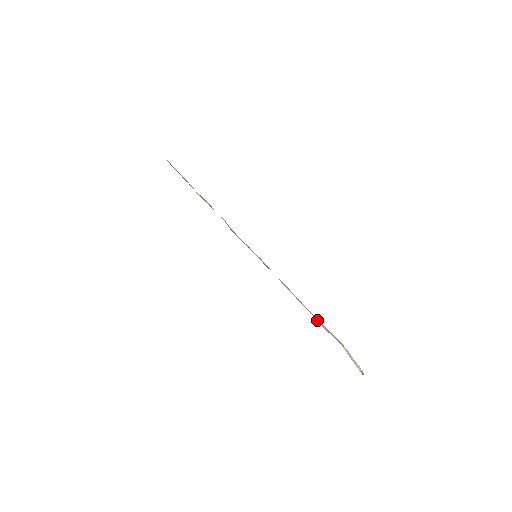
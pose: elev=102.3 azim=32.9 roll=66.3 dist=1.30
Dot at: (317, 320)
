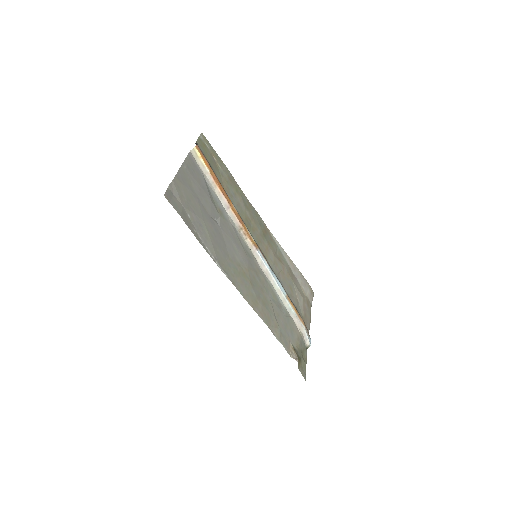
Dot at: (288, 312)
